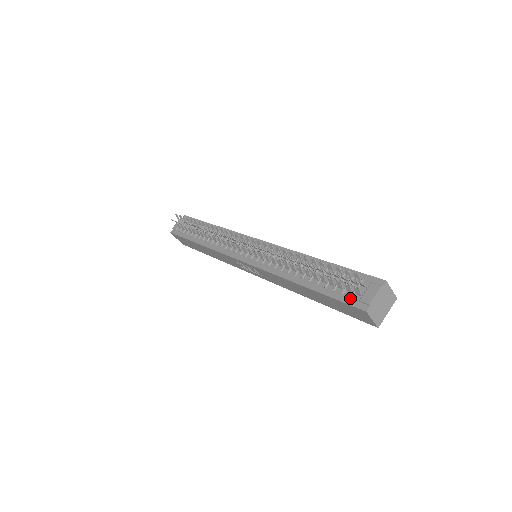
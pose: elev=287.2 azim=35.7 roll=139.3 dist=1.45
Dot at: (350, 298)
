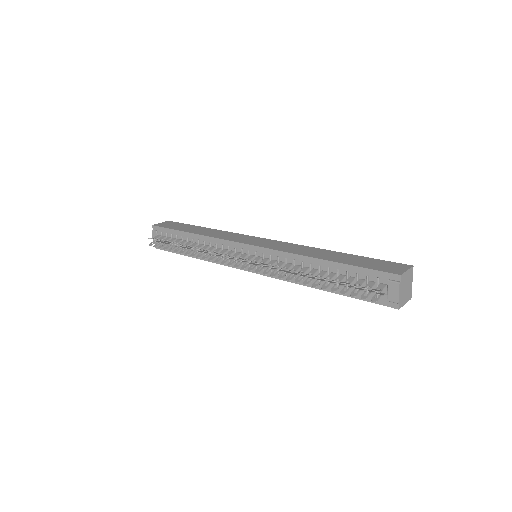
Dot at: occluded
